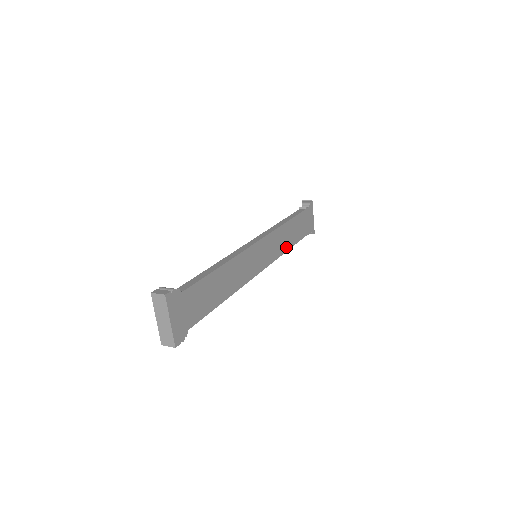
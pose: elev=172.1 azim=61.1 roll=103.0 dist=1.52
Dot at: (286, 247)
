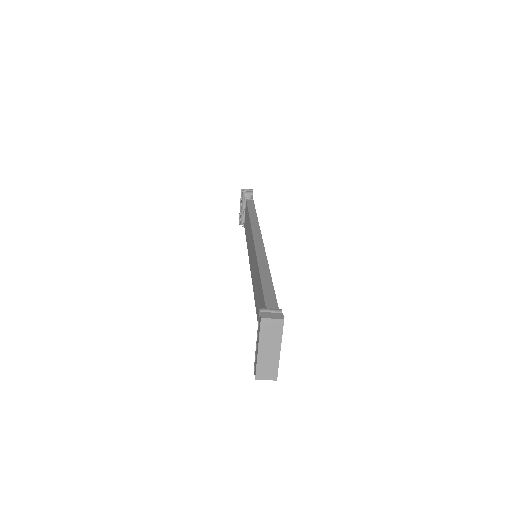
Dot at: occluded
